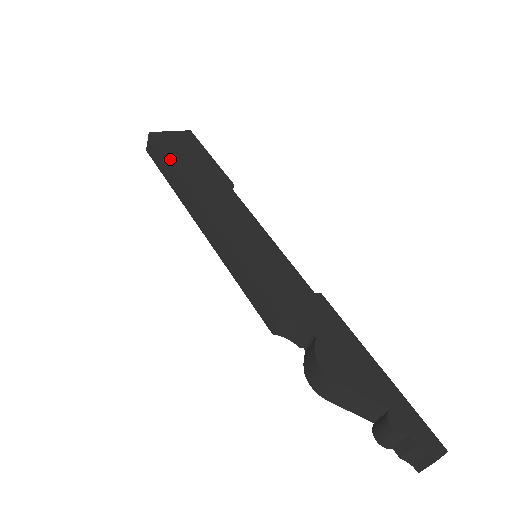
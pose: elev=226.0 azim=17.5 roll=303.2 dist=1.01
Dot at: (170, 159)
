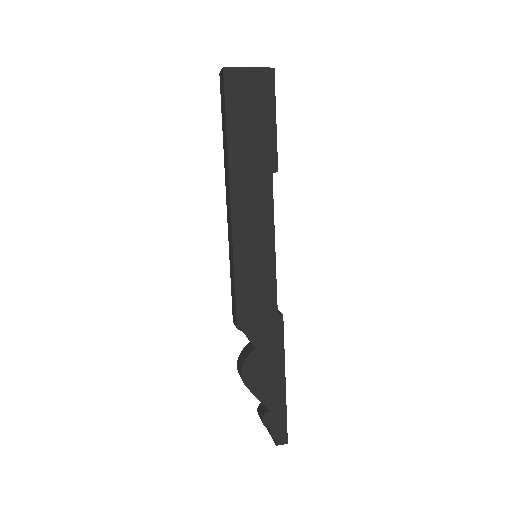
Dot at: (228, 120)
